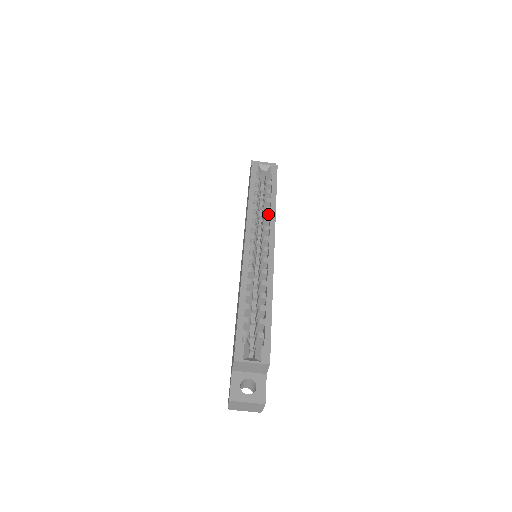
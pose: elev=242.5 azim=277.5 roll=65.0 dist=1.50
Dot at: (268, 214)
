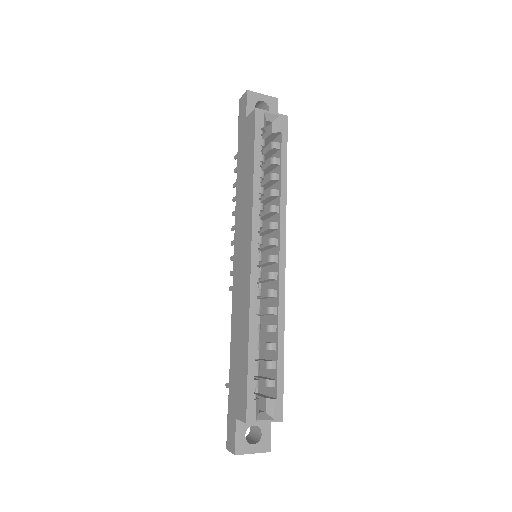
Dot at: (274, 197)
